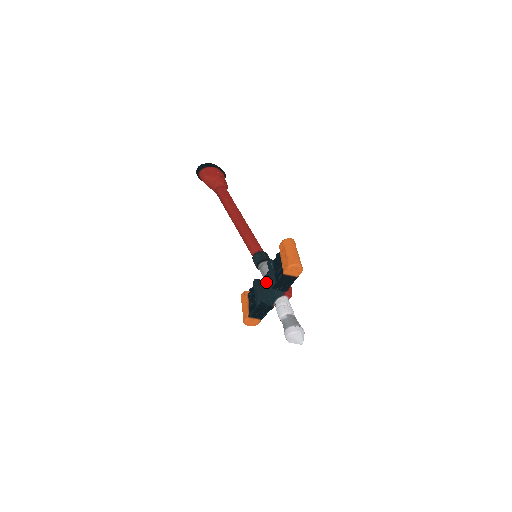
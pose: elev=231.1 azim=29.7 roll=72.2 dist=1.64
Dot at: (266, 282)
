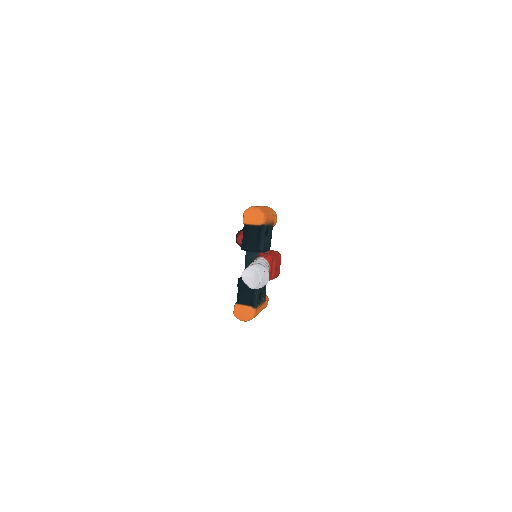
Dot at: occluded
